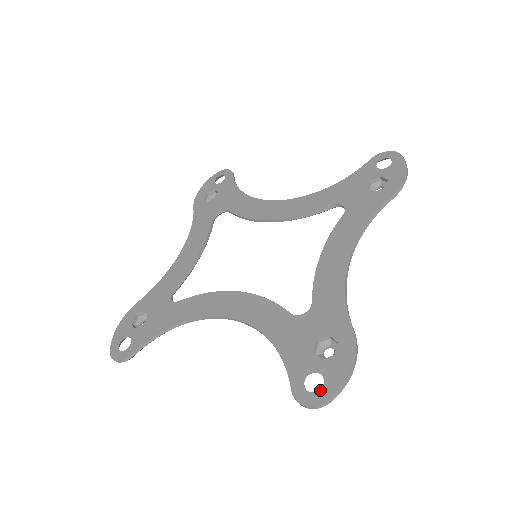
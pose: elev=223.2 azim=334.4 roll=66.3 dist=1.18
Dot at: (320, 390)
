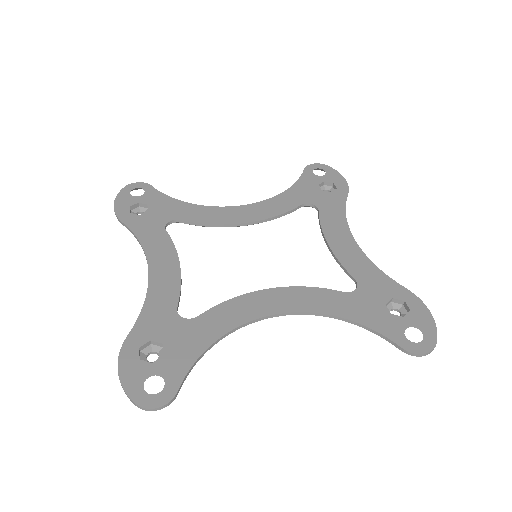
Dot at: (424, 338)
